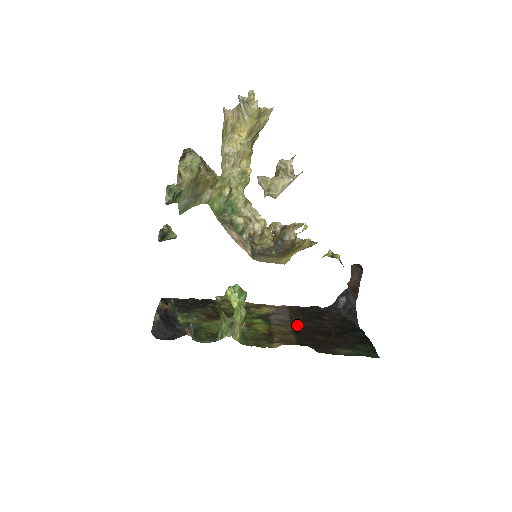
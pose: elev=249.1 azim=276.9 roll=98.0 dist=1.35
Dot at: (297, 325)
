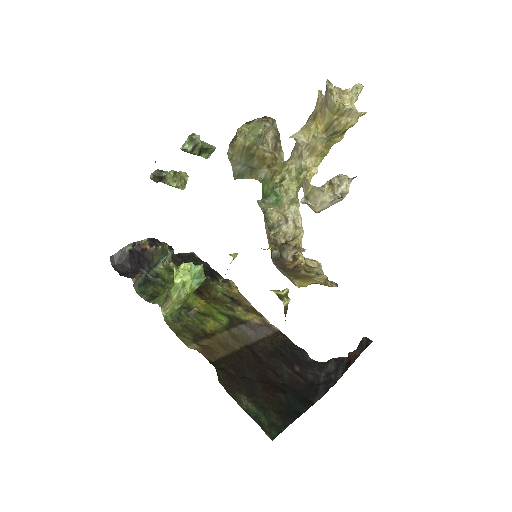
Dot at: (250, 349)
